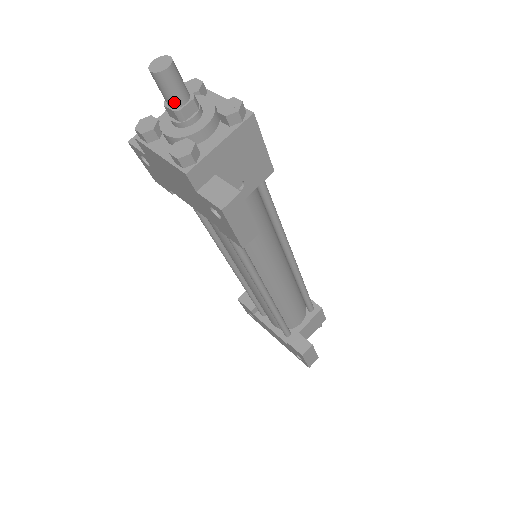
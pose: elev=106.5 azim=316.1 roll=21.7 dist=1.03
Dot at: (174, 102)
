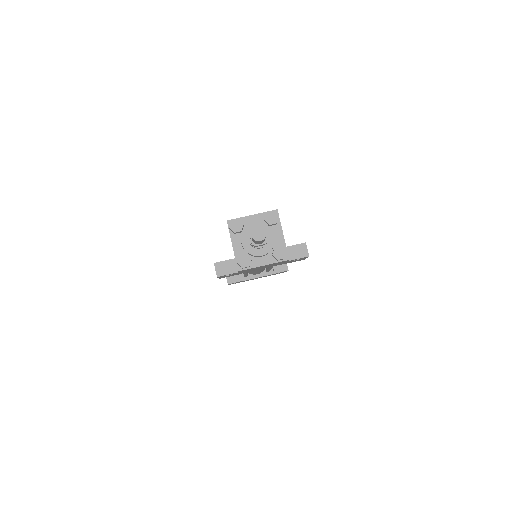
Dot at: (264, 241)
